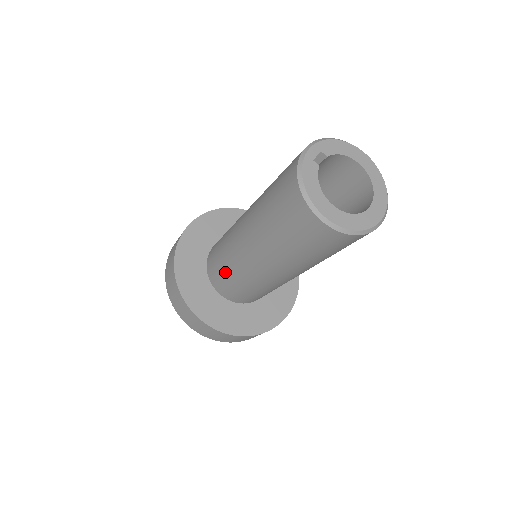
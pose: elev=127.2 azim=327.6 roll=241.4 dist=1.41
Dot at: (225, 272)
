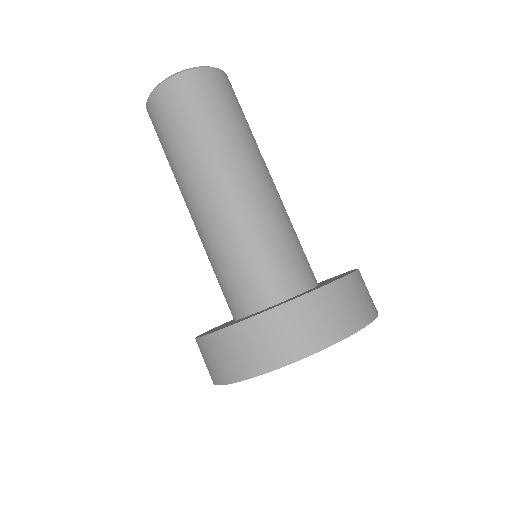
Dot at: (238, 261)
